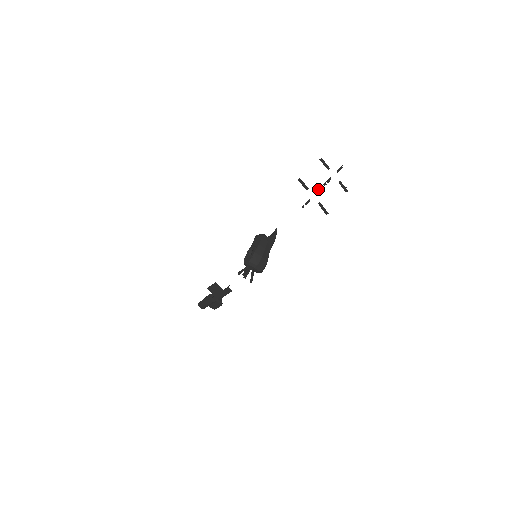
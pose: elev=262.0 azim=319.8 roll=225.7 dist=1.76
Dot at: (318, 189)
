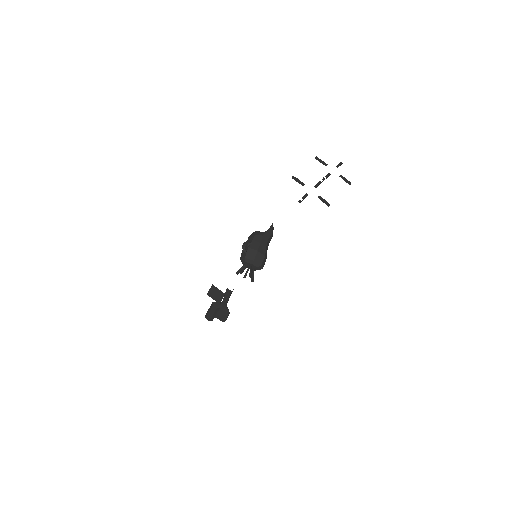
Dot at: (316, 184)
